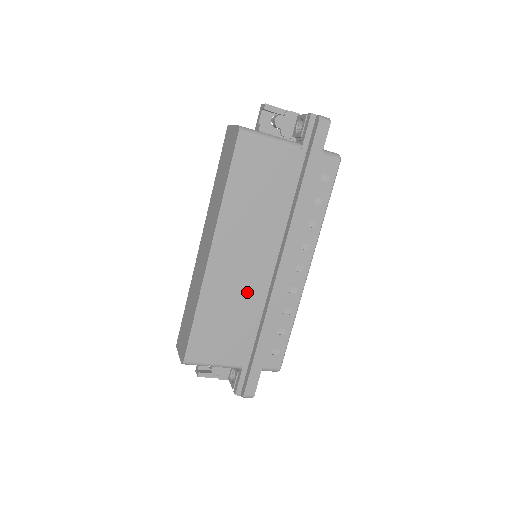
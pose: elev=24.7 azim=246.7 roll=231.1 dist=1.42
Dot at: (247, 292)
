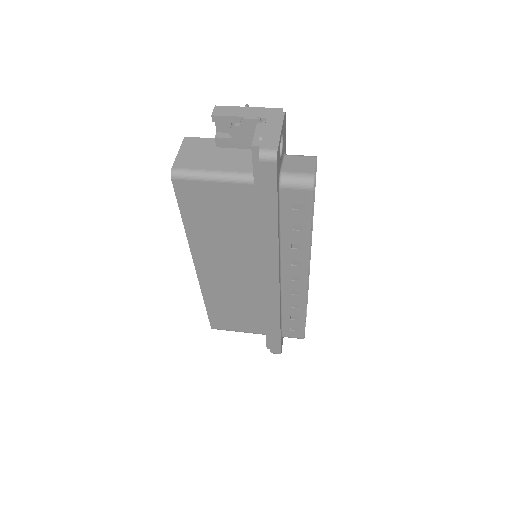
Dot at: (246, 293)
